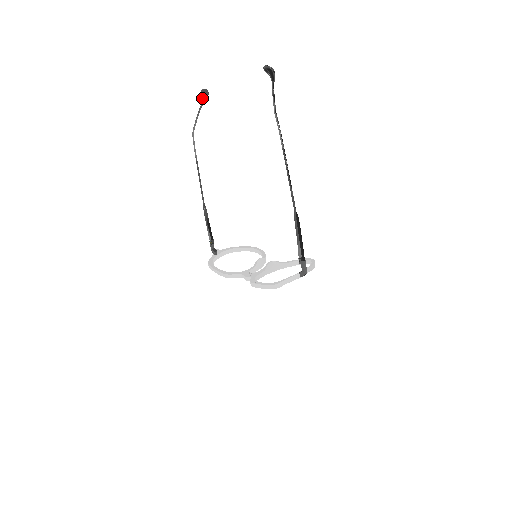
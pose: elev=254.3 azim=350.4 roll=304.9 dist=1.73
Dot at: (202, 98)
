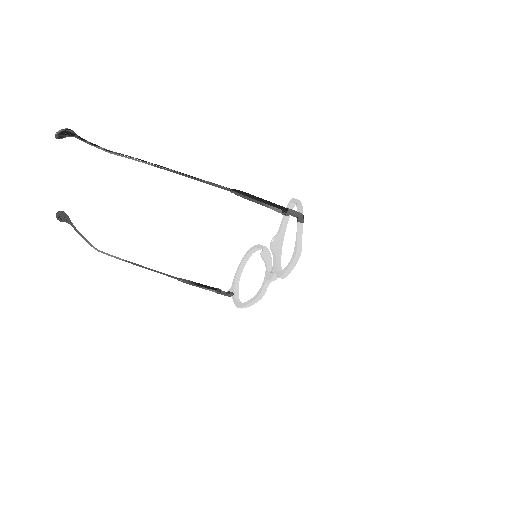
Dot at: (65, 221)
